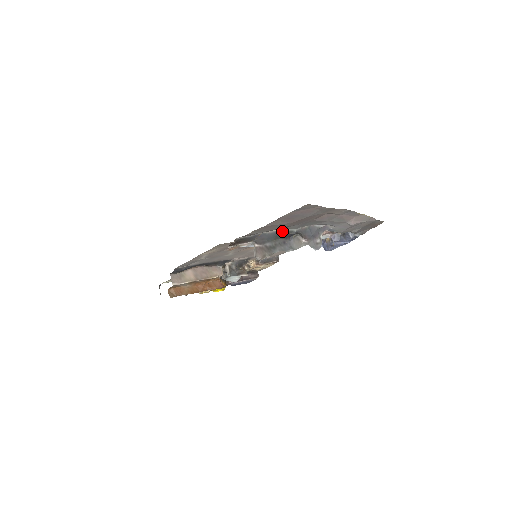
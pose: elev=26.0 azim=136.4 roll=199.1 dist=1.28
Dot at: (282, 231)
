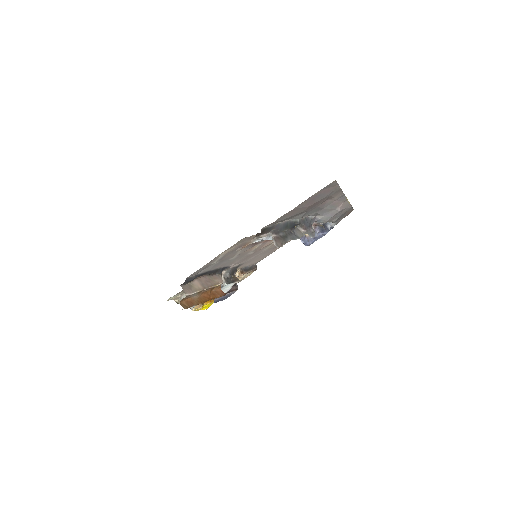
Dot at: (290, 221)
